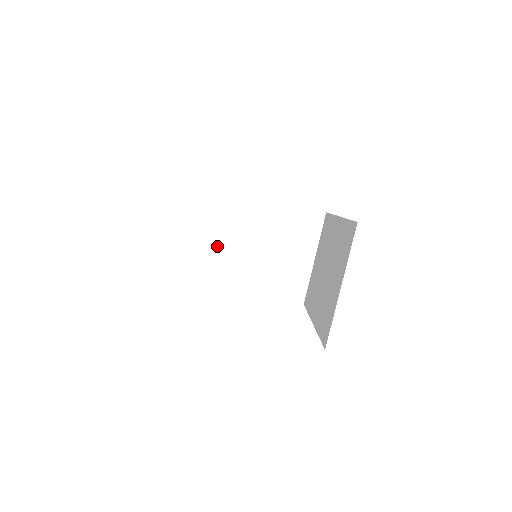
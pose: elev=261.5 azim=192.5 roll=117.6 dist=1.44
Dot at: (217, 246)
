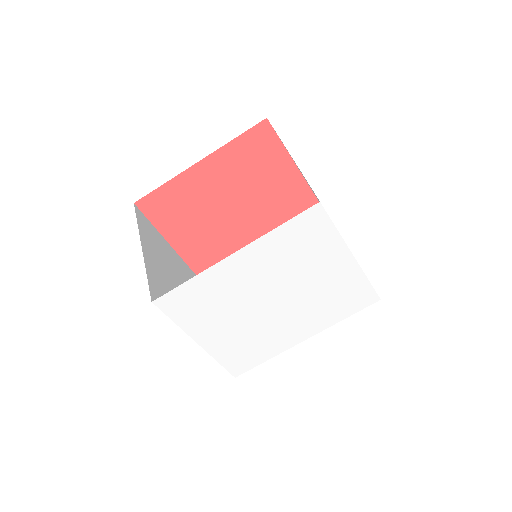
Dot at: occluded
